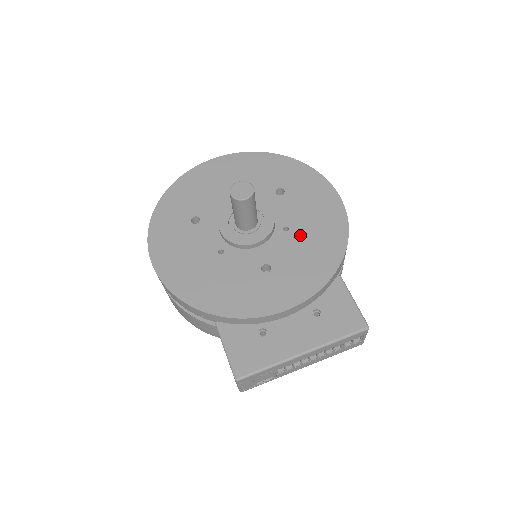
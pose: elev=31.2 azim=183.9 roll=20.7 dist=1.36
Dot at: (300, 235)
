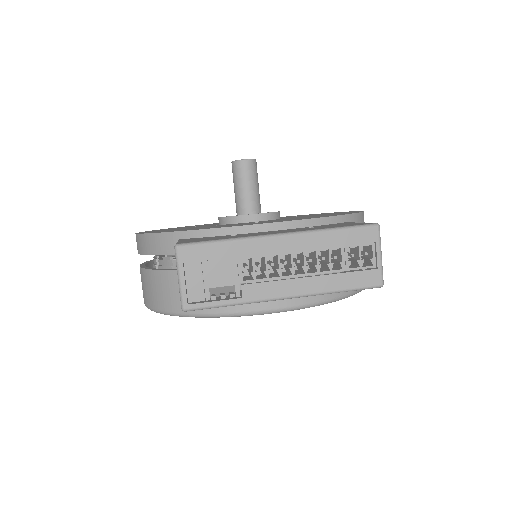
Dot at: occluded
